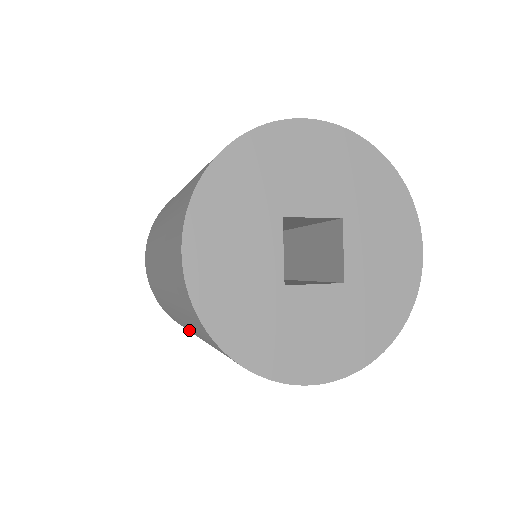
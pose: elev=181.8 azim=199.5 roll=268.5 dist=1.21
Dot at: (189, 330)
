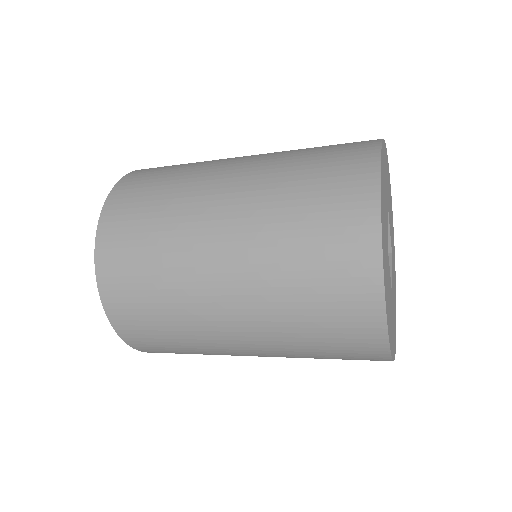
Dot at: (197, 252)
